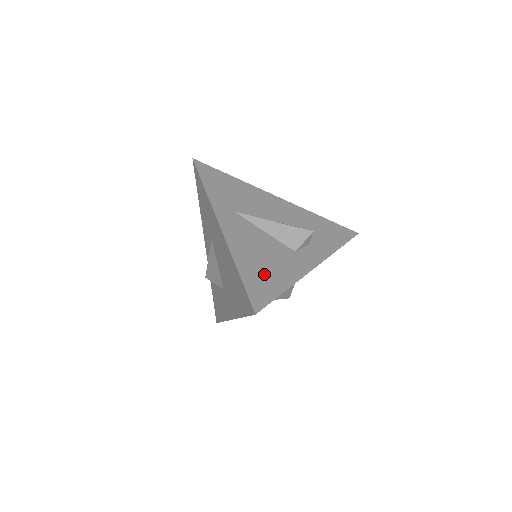
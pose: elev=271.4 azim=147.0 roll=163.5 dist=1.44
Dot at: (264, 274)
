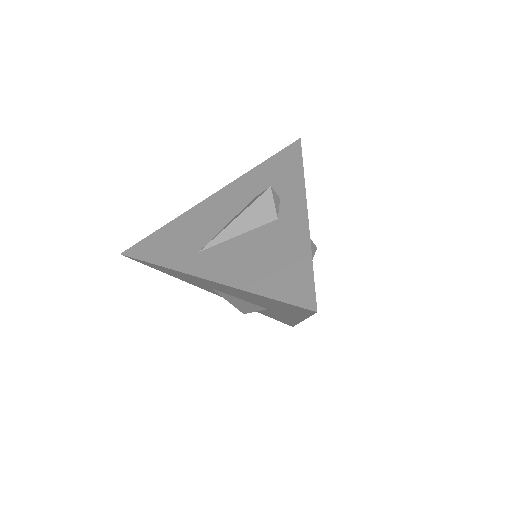
Dot at: (281, 270)
